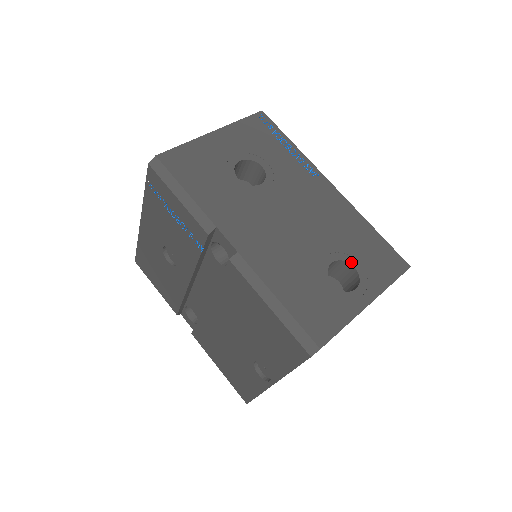
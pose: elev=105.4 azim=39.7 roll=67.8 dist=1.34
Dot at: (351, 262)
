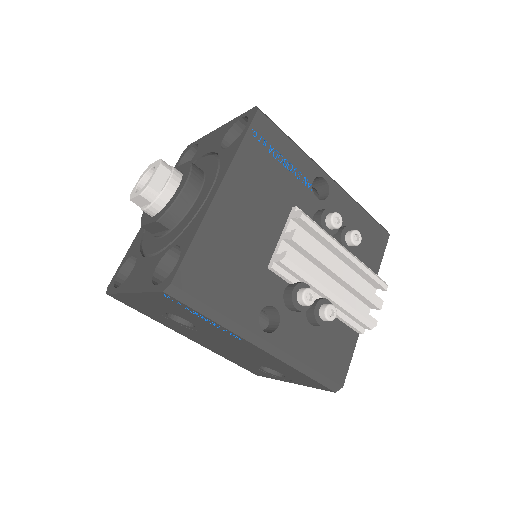
Dot at: (279, 372)
